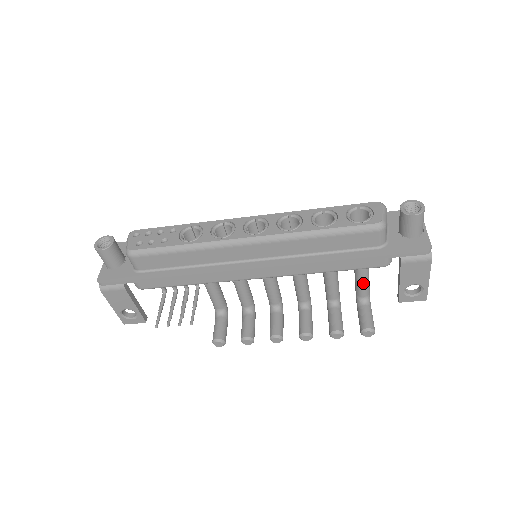
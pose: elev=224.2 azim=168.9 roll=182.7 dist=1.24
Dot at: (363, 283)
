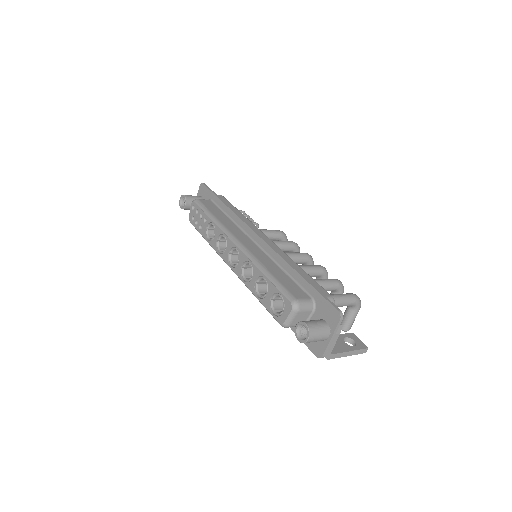
Dot at: occluded
